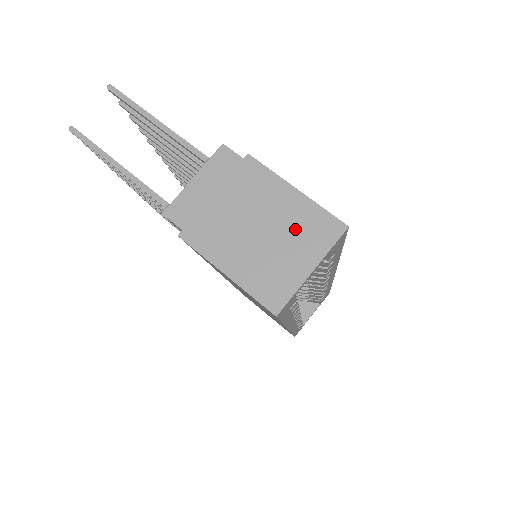
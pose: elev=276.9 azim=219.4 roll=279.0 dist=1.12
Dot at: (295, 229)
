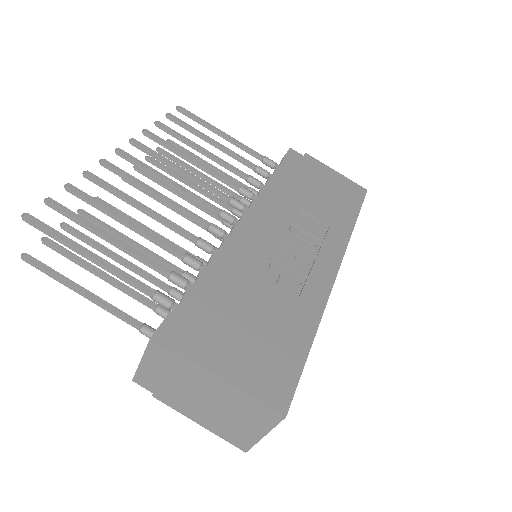
Dot at: (240, 410)
